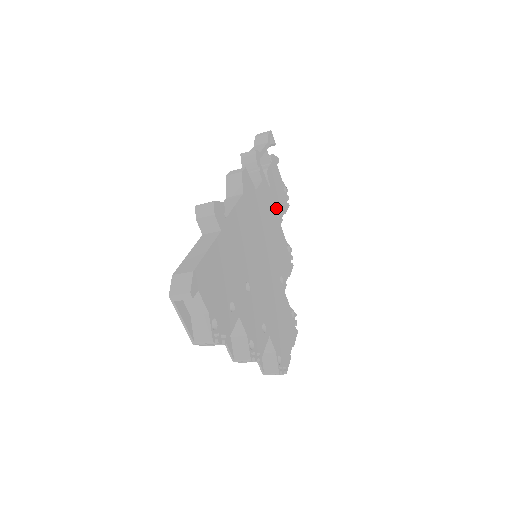
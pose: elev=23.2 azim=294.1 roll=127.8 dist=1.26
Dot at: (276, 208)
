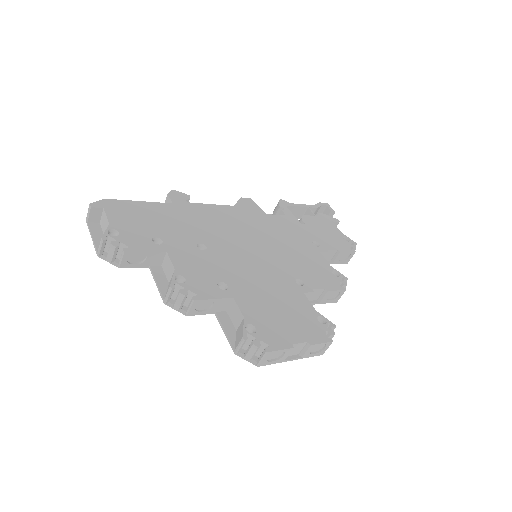
Dot at: (313, 240)
